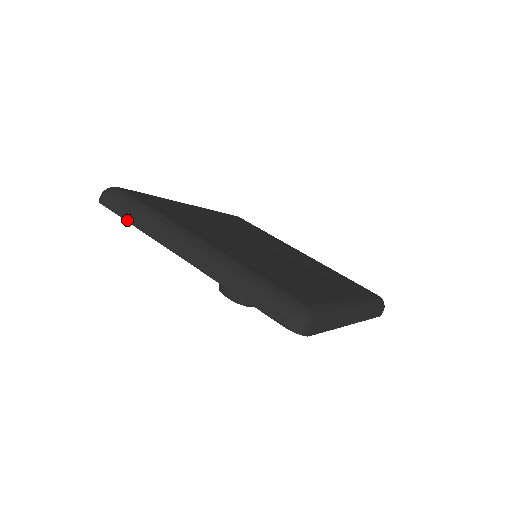
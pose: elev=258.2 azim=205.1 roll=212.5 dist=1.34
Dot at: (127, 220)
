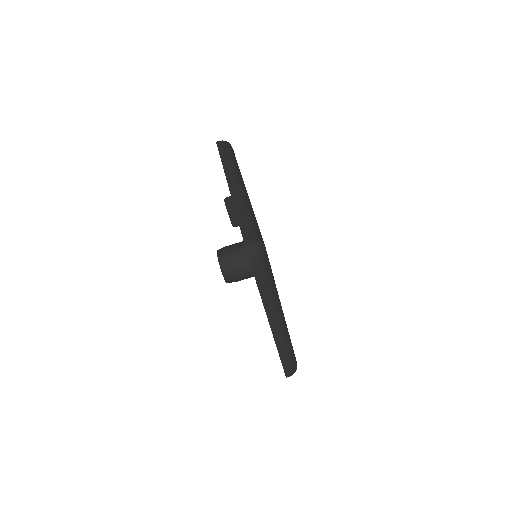
Dot at: (221, 156)
